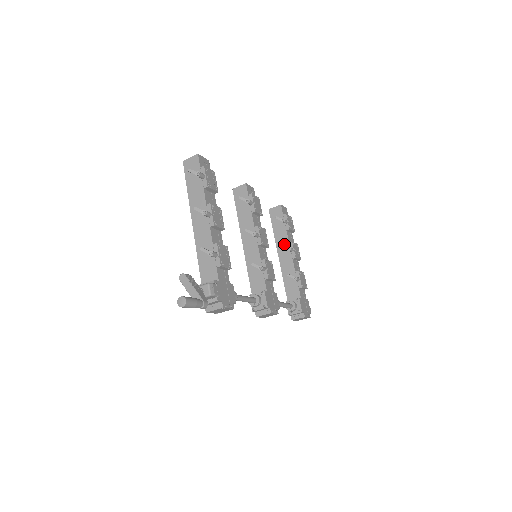
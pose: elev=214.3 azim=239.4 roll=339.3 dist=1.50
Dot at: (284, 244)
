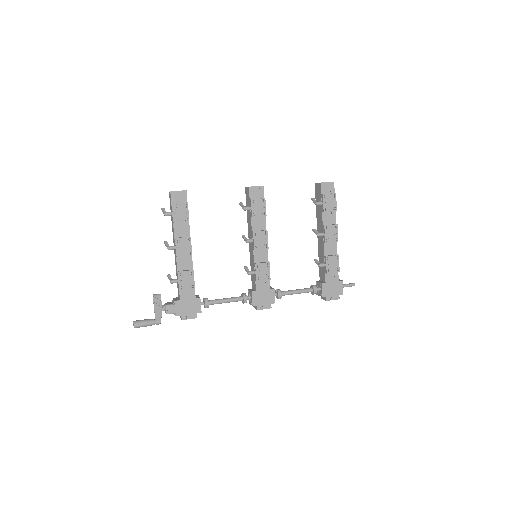
Dot at: (320, 225)
